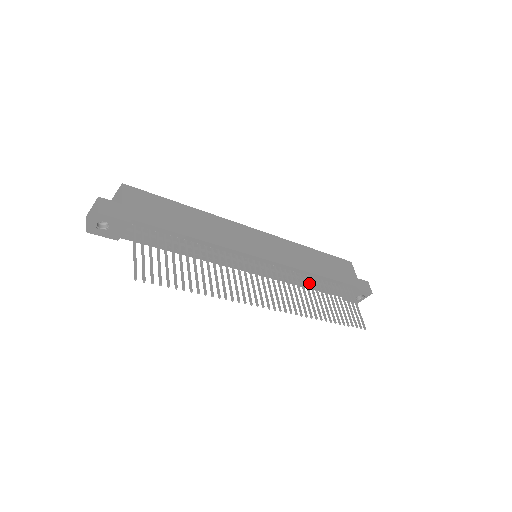
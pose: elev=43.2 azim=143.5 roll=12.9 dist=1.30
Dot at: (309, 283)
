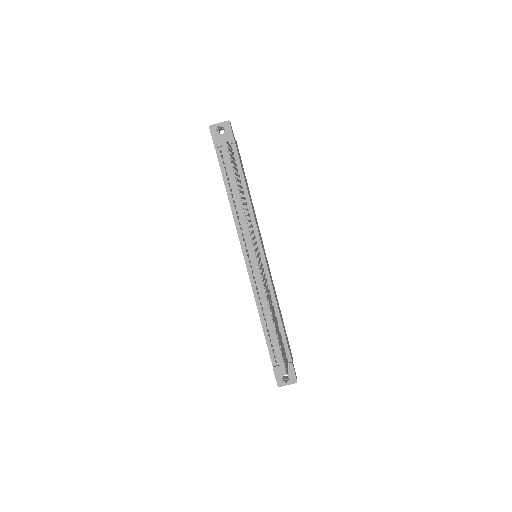
Dot at: (272, 307)
